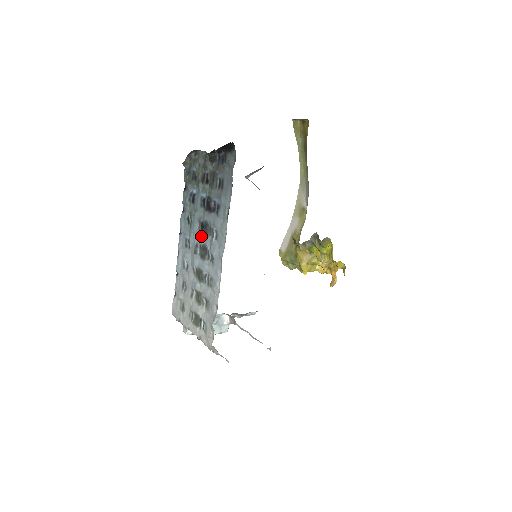
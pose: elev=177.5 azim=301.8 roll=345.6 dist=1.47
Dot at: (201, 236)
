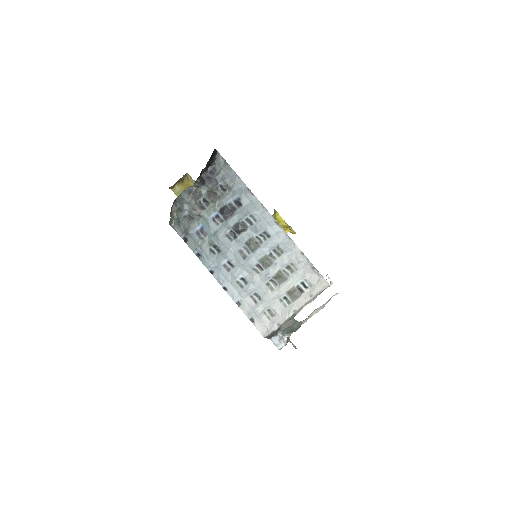
Dot at: (239, 240)
